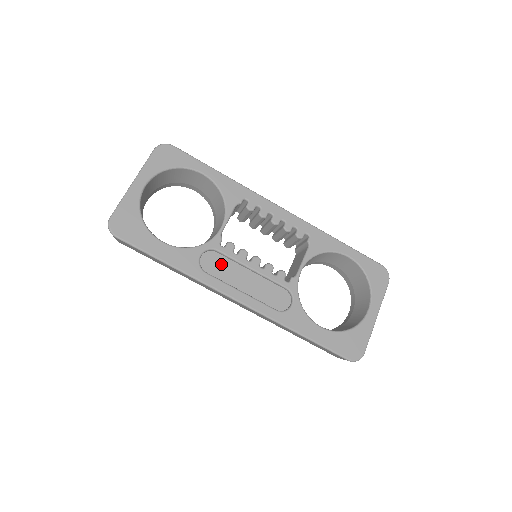
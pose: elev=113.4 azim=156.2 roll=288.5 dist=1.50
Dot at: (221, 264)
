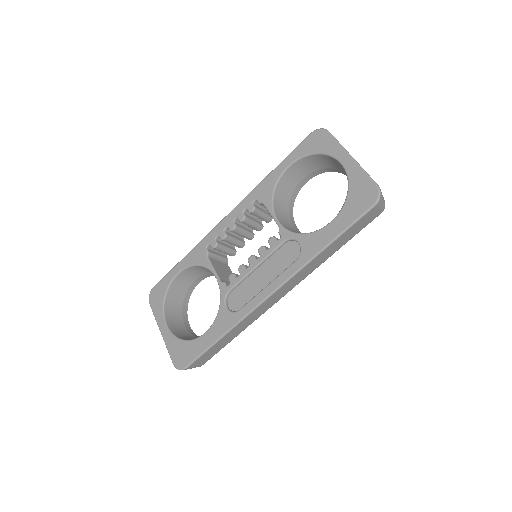
Dot at: (241, 293)
